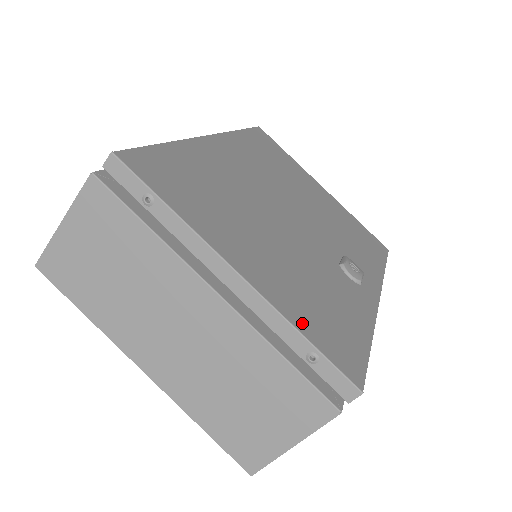
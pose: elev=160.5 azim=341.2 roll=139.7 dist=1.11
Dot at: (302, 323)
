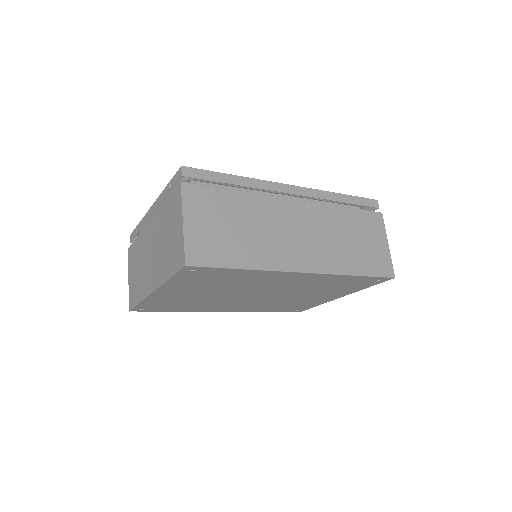
Dot at: (173, 189)
